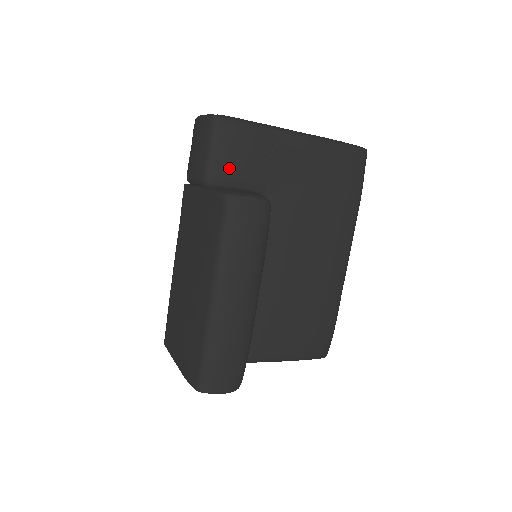
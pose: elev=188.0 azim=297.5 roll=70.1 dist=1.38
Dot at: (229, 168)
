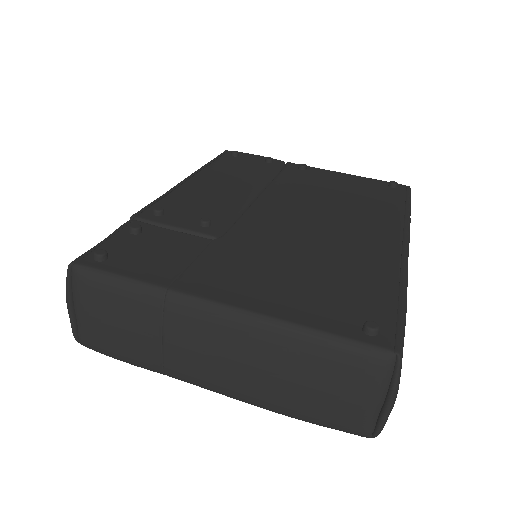
Dot at: occluded
